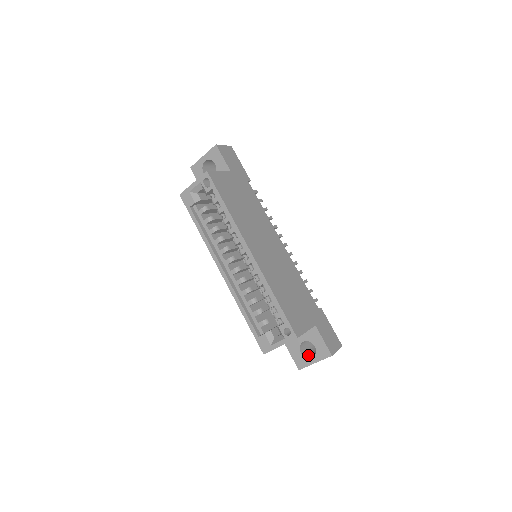
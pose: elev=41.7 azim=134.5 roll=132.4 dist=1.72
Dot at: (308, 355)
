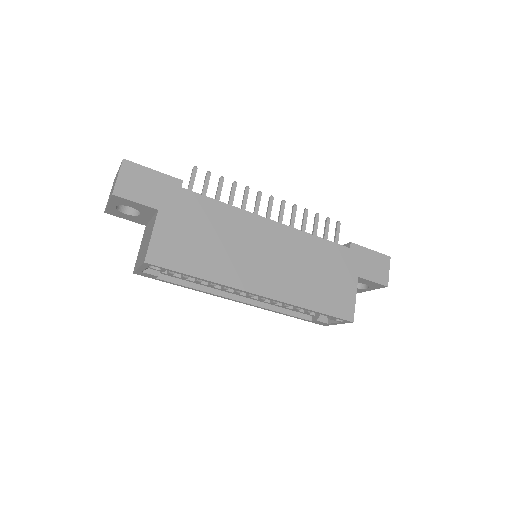
Dot at: occluded
